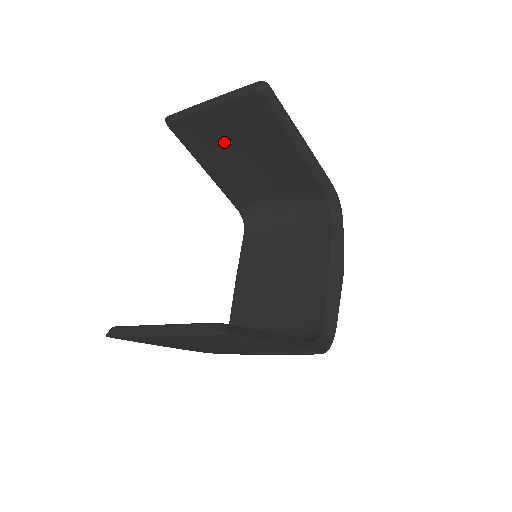
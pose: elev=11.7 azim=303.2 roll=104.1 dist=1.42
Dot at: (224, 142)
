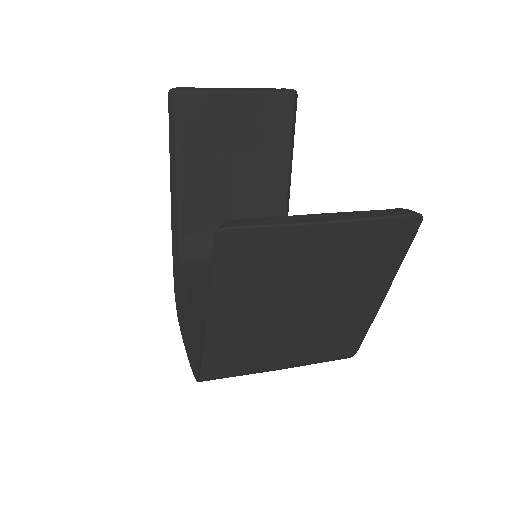
Dot at: (221, 140)
